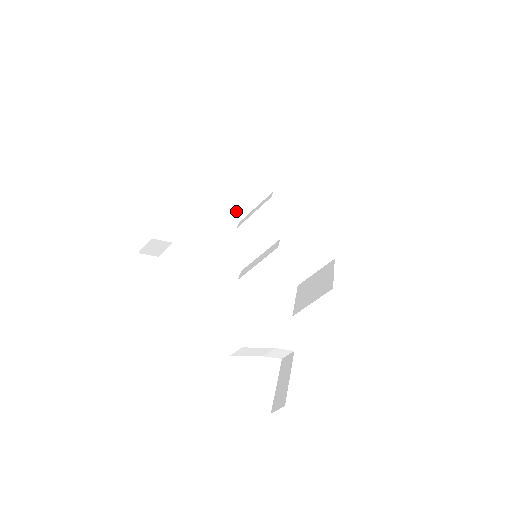
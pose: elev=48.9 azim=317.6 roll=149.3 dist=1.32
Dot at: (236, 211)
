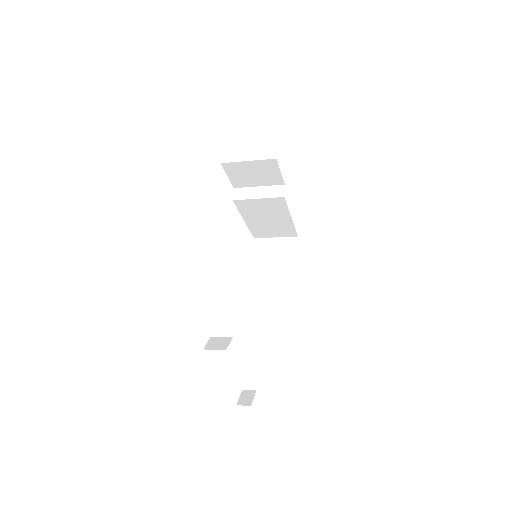
Dot at: (238, 182)
